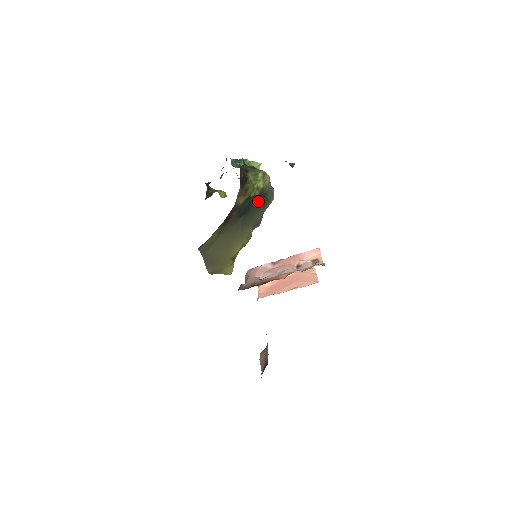
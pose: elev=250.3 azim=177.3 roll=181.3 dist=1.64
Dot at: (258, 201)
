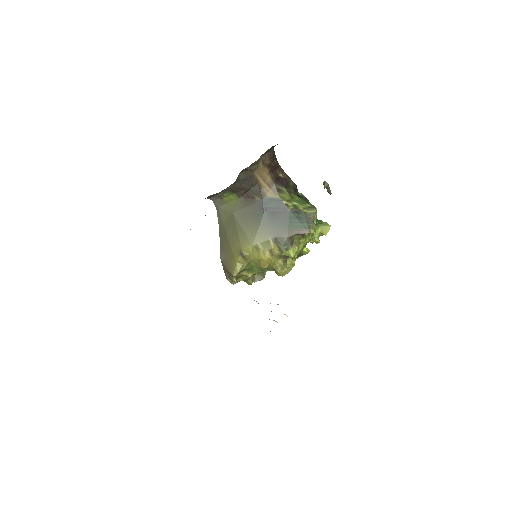
Dot at: (290, 216)
